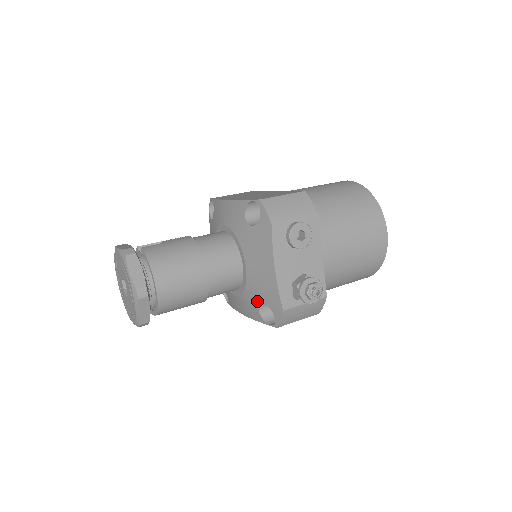
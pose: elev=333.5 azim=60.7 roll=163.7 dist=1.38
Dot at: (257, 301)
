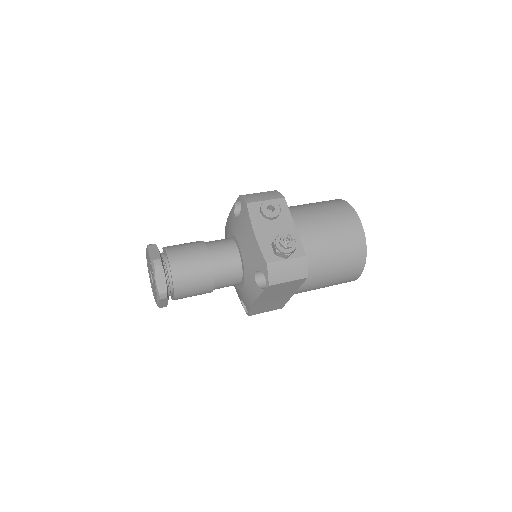
Dot at: (252, 273)
